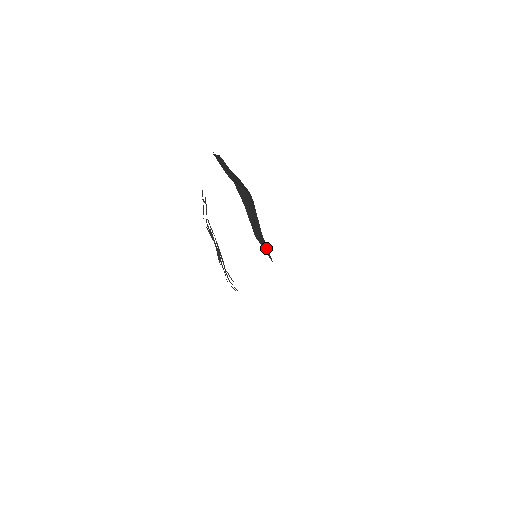
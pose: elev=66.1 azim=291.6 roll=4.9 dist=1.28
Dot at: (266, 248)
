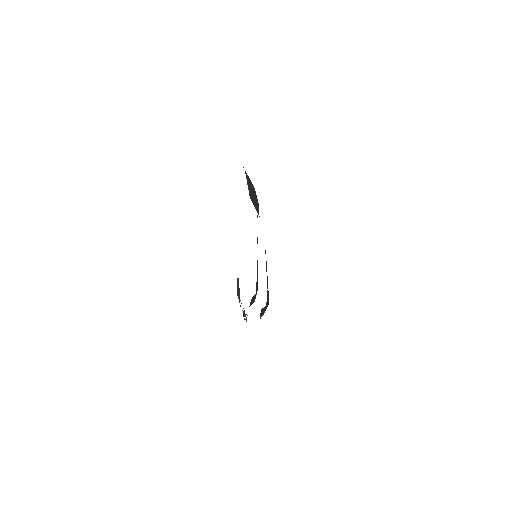
Dot at: occluded
